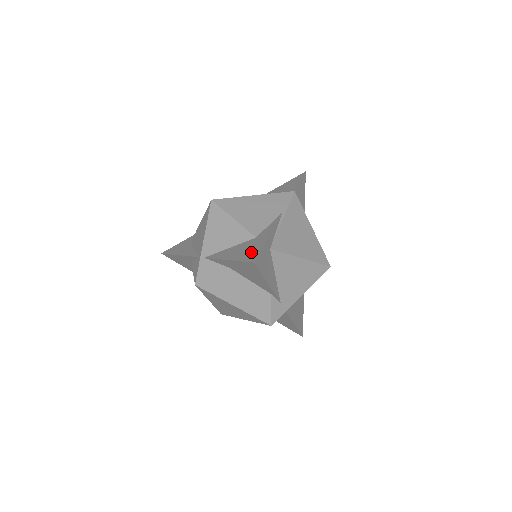
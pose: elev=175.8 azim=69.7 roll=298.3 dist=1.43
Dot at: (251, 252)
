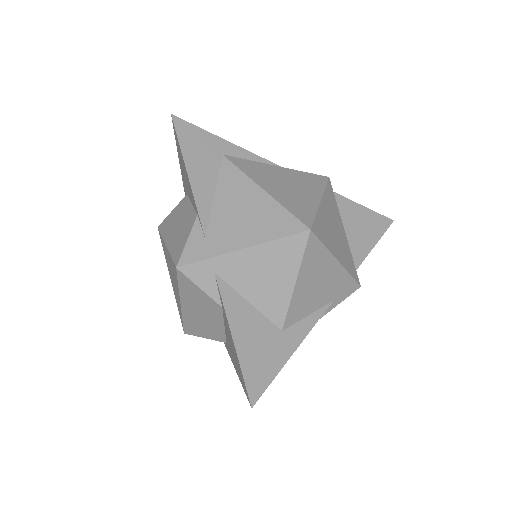
Dot at: occluded
